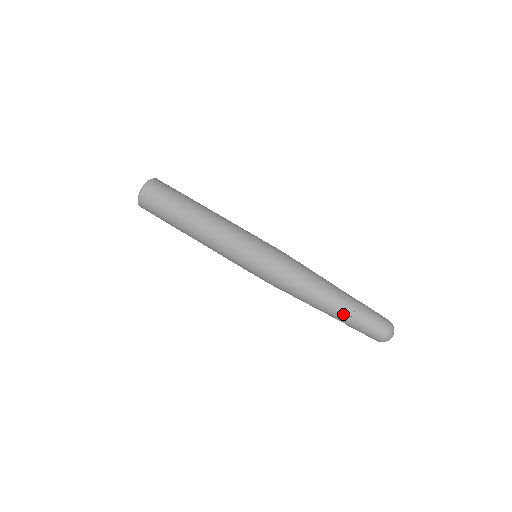
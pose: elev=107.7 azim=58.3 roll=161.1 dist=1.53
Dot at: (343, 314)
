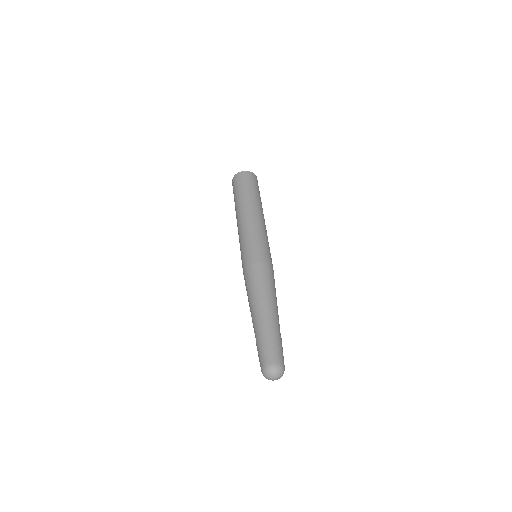
Dot at: (269, 325)
